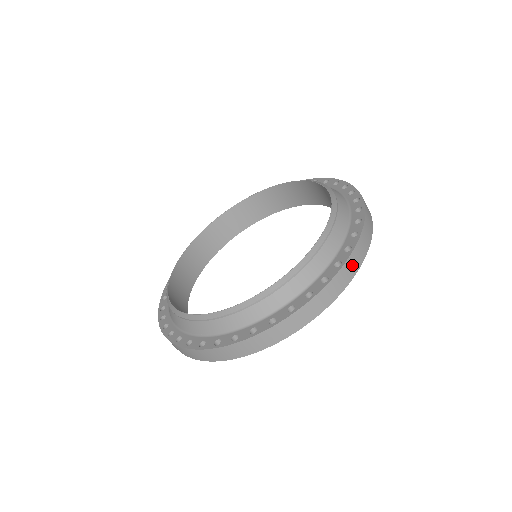
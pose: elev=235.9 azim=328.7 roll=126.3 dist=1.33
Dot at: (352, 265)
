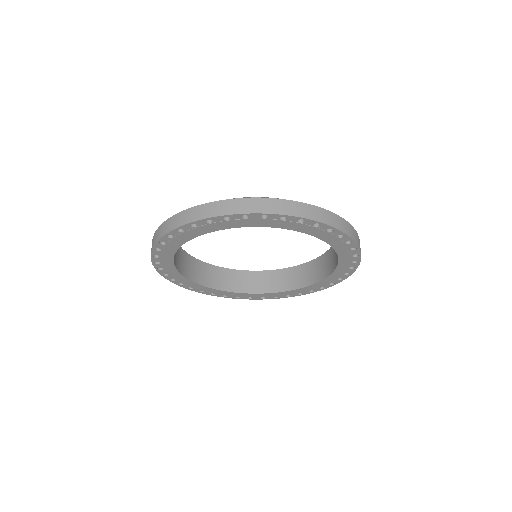
Dot at: (349, 229)
